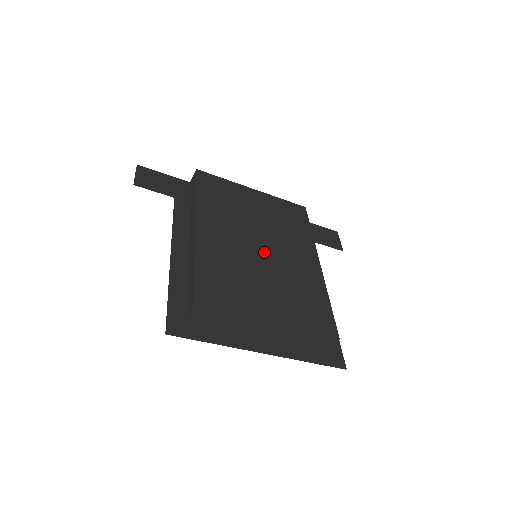
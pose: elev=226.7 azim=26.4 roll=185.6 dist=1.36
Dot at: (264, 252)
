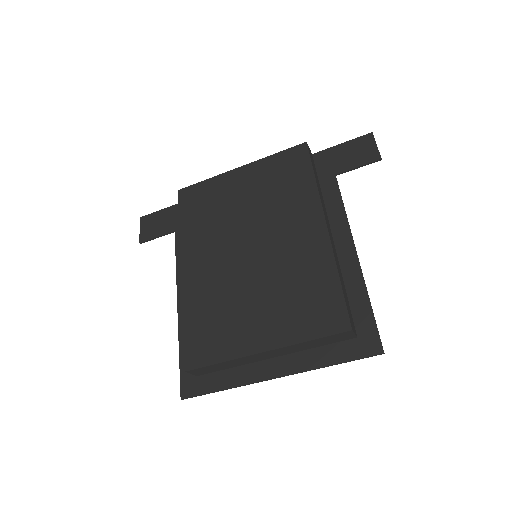
Dot at: (253, 255)
